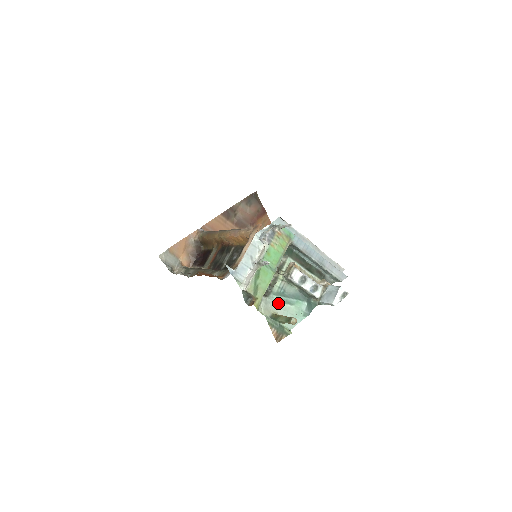
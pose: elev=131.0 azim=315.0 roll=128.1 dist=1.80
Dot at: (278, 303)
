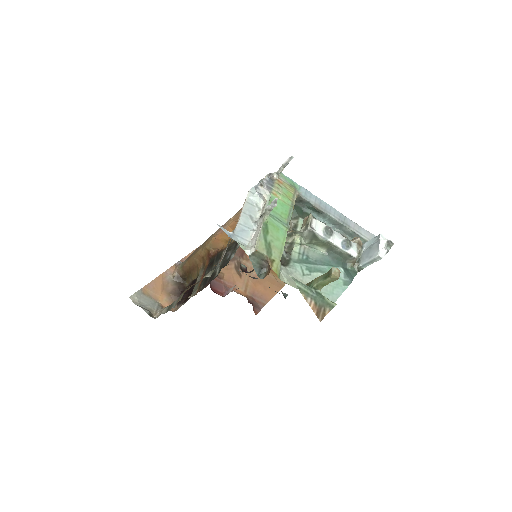
Dot at: (304, 272)
